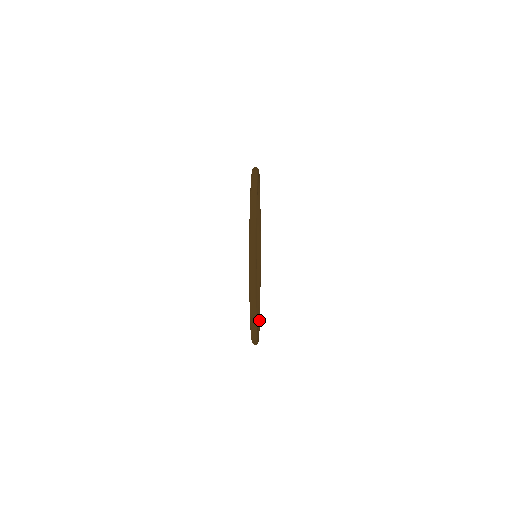
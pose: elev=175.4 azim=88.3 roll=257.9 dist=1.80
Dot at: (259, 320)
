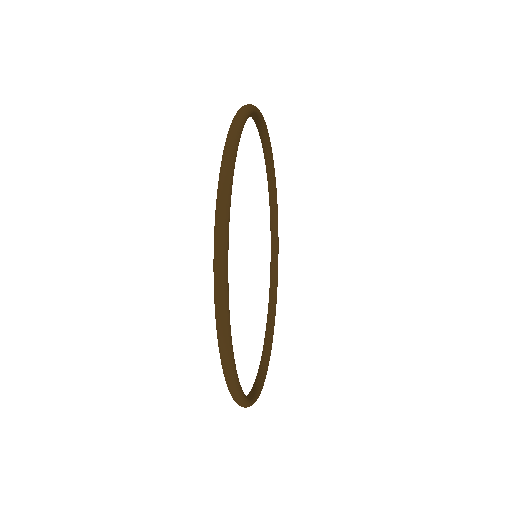
Dot at: (253, 398)
